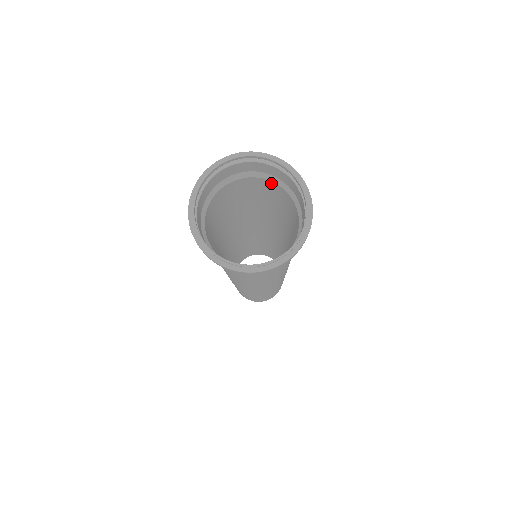
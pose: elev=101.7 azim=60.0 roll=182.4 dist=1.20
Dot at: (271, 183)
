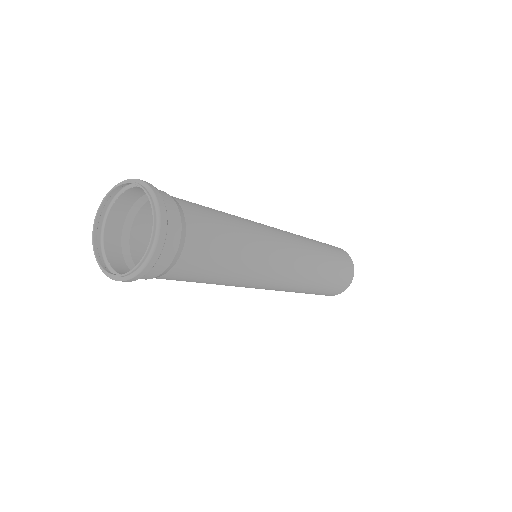
Dot at: (189, 227)
